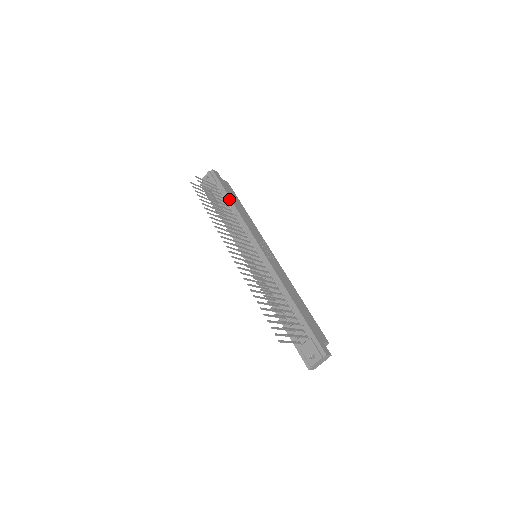
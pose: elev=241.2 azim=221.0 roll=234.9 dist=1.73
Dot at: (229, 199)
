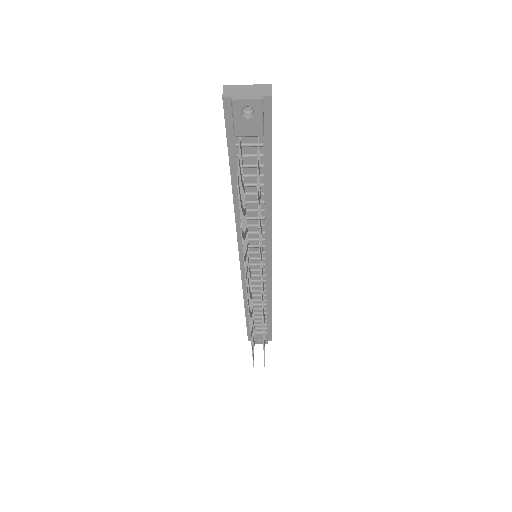
Dot at: (269, 180)
